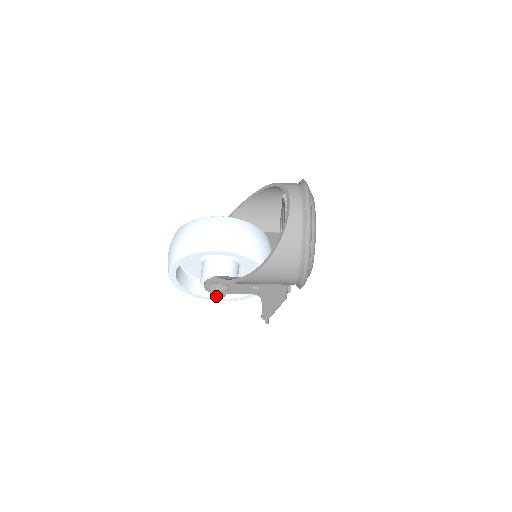
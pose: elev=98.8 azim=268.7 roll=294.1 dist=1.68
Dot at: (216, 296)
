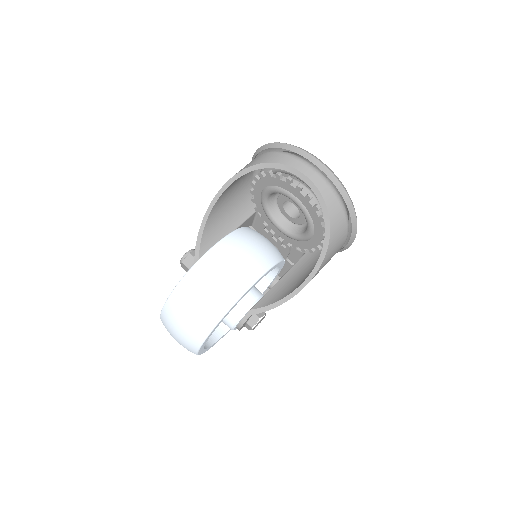
Dot at: (255, 327)
